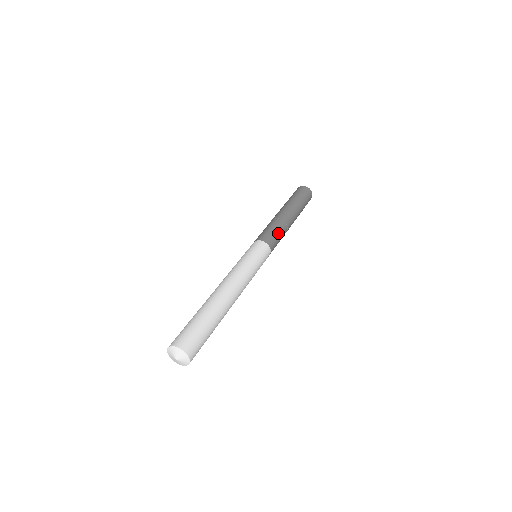
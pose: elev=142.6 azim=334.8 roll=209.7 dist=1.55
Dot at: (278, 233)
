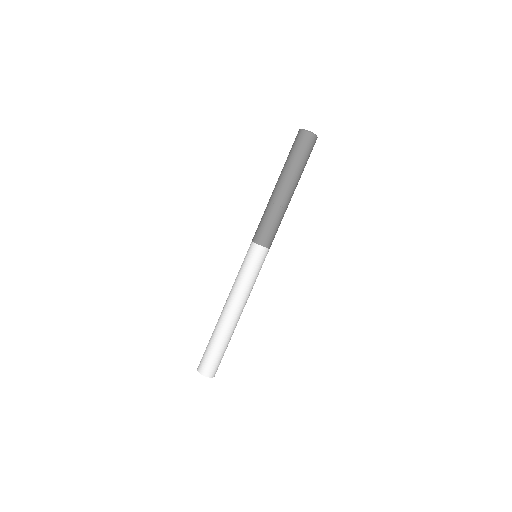
Dot at: occluded
